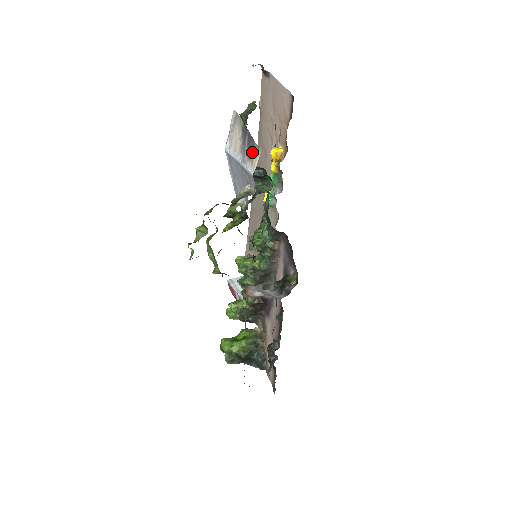
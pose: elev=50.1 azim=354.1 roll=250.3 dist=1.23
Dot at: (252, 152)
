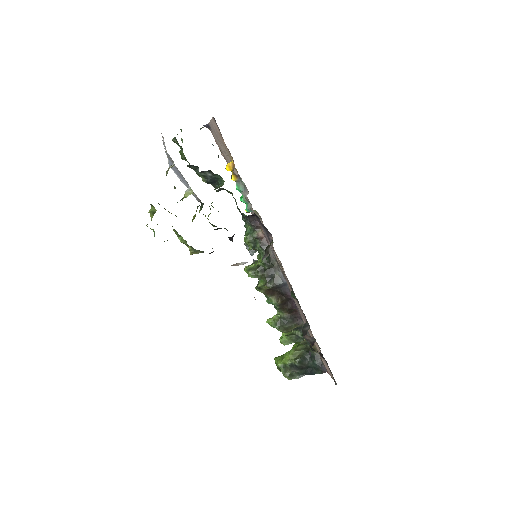
Dot at: occluded
